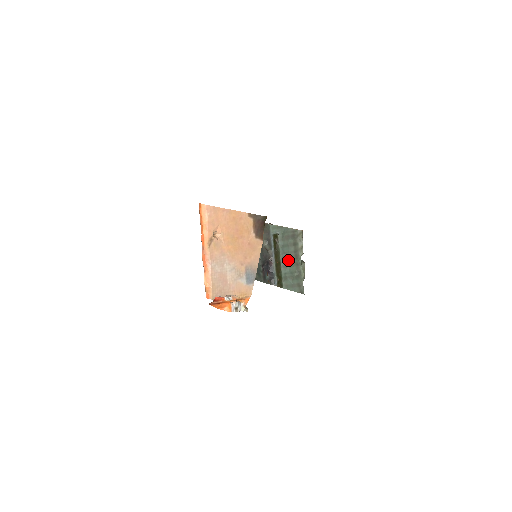
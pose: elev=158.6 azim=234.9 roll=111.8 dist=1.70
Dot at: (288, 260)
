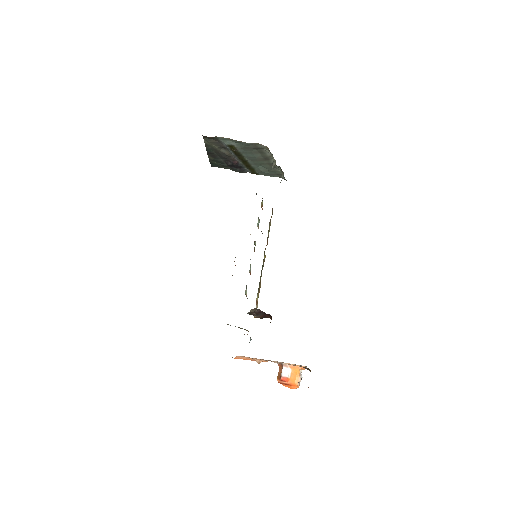
Dot at: (257, 162)
